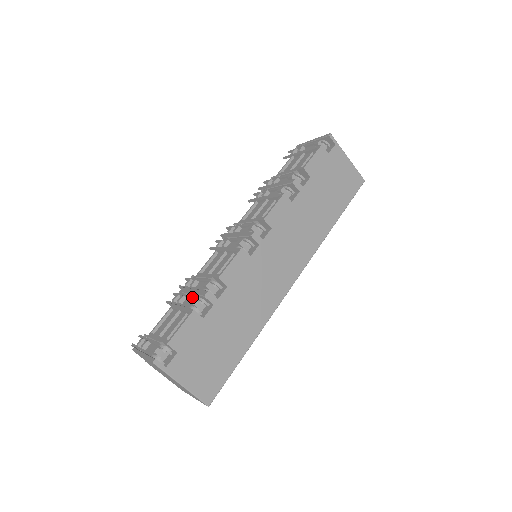
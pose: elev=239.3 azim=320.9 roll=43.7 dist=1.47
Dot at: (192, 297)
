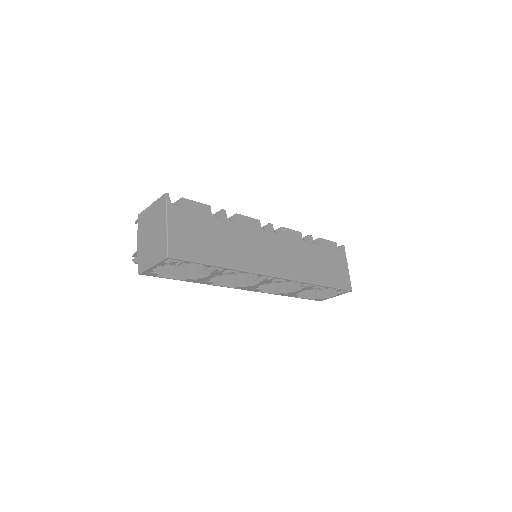
Dot at: occluded
